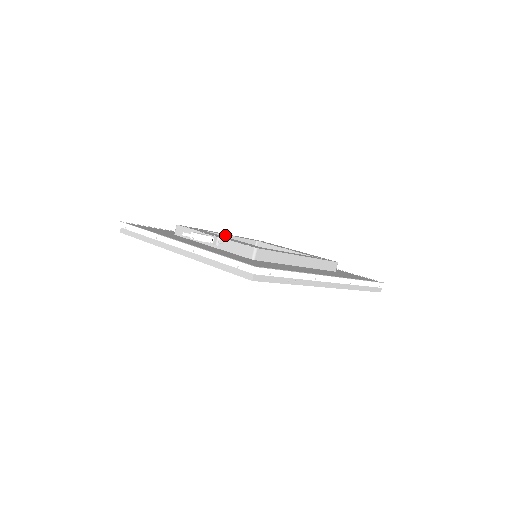
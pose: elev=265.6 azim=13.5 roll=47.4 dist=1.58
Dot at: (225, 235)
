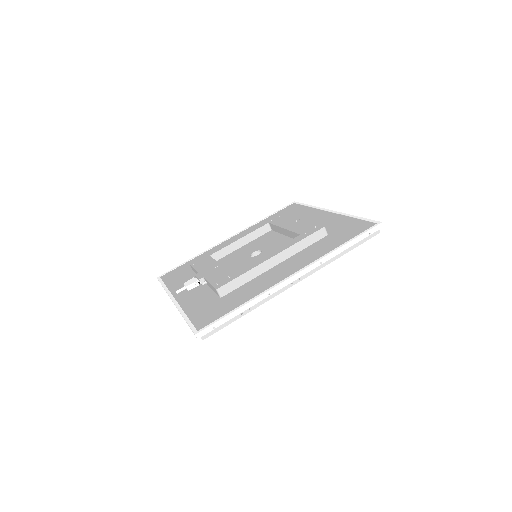
Dot at: (233, 243)
